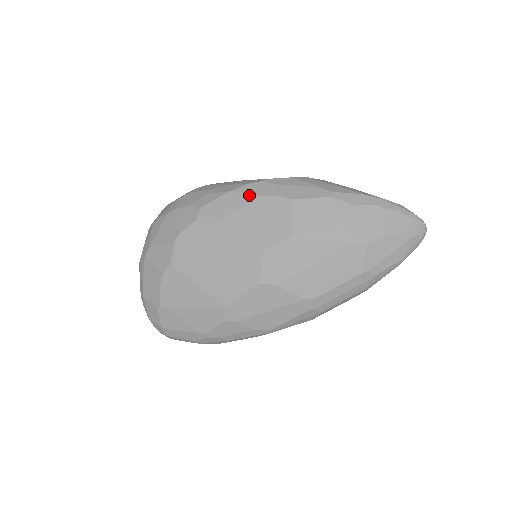
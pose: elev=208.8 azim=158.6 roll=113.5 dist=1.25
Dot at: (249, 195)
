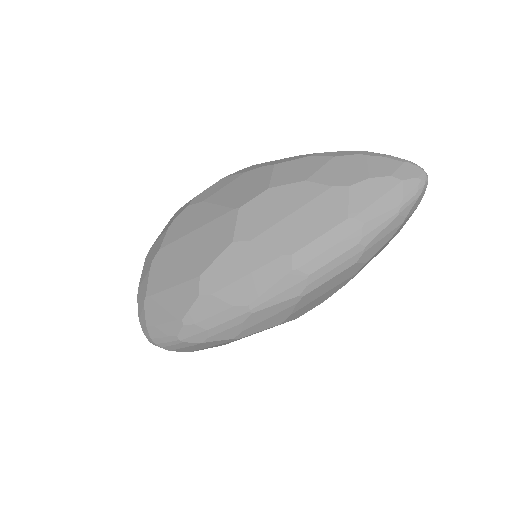
Dot at: (237, 174)
